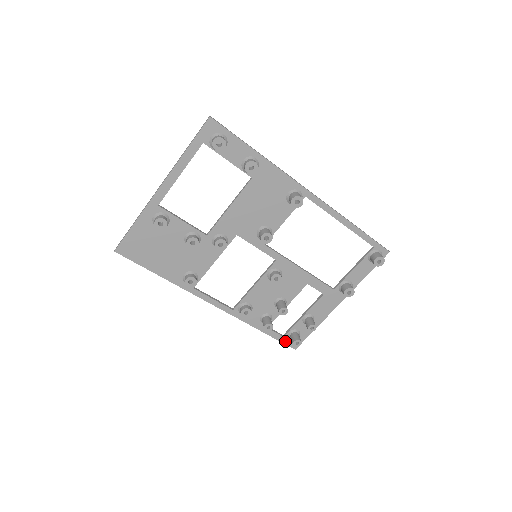
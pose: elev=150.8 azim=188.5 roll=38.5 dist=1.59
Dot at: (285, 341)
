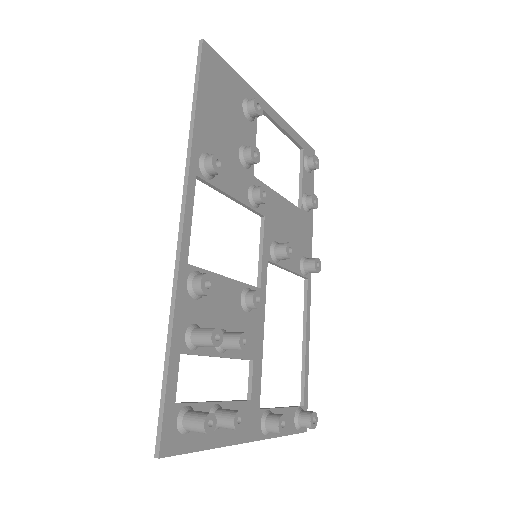
Dot at: (168, 416)
